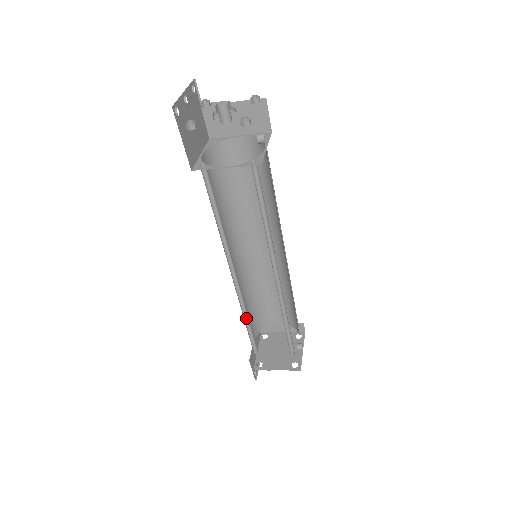
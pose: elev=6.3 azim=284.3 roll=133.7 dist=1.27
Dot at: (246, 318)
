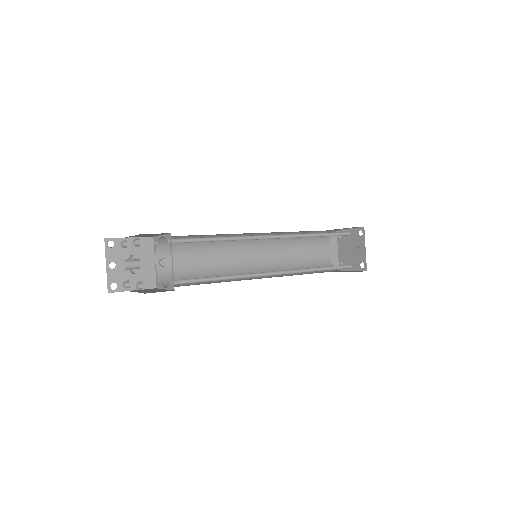
Dot at: (295, 267)
